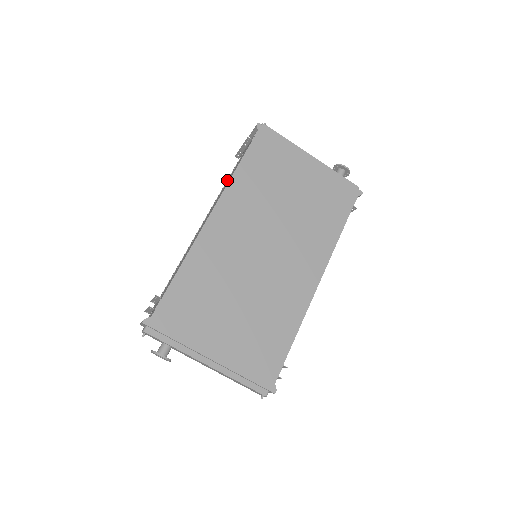
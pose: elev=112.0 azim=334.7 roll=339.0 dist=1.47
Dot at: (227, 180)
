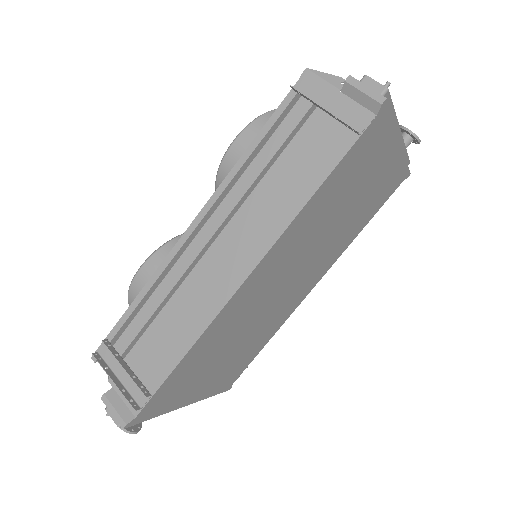
Dot at: (262, 139)
